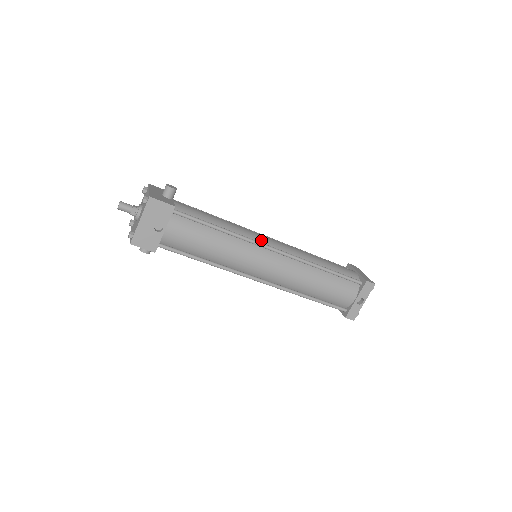
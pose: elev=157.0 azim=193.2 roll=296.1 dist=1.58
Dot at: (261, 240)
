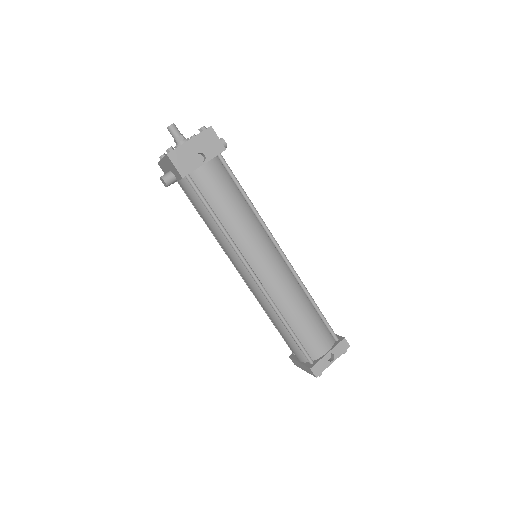
Dot at: occluded
